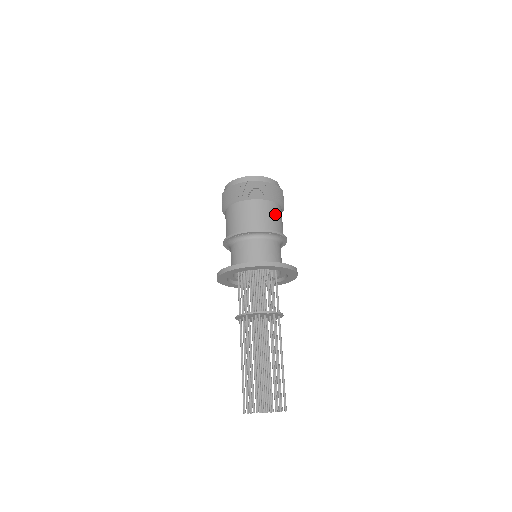
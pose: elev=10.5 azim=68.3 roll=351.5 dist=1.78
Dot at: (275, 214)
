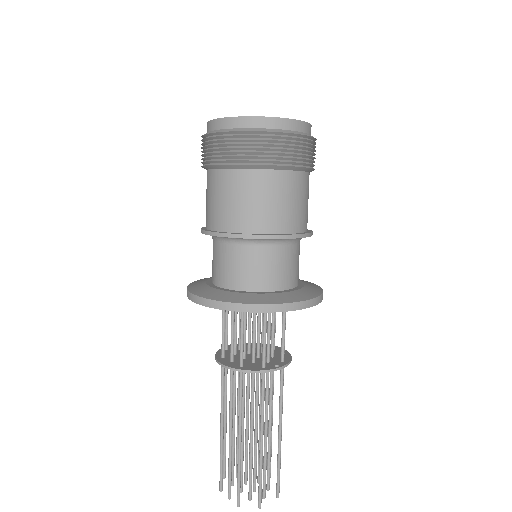
Dot at: (306, 196)
